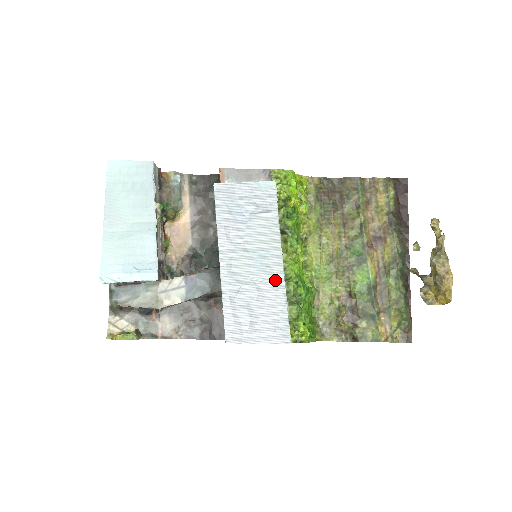
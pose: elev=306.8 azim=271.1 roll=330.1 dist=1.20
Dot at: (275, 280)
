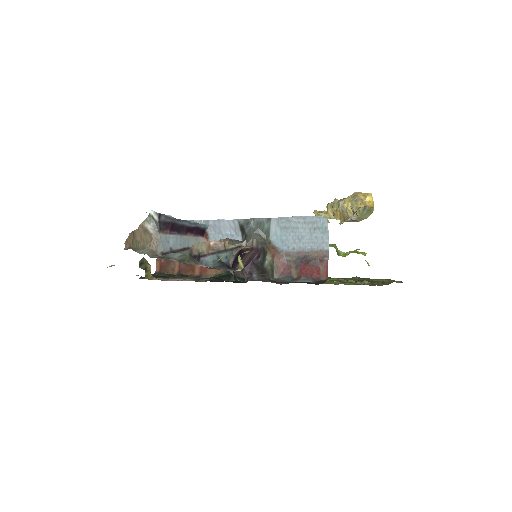
Dot at: occluded
